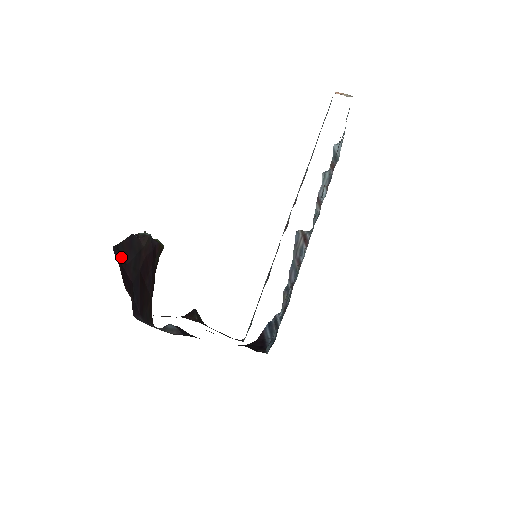
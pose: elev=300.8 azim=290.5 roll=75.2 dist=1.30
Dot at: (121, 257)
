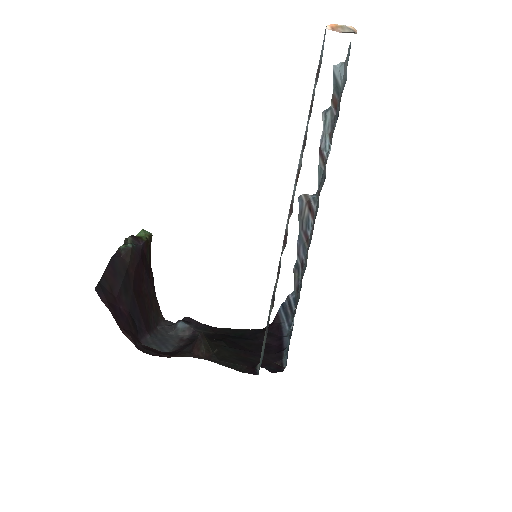
Dot at: (108, 294)
